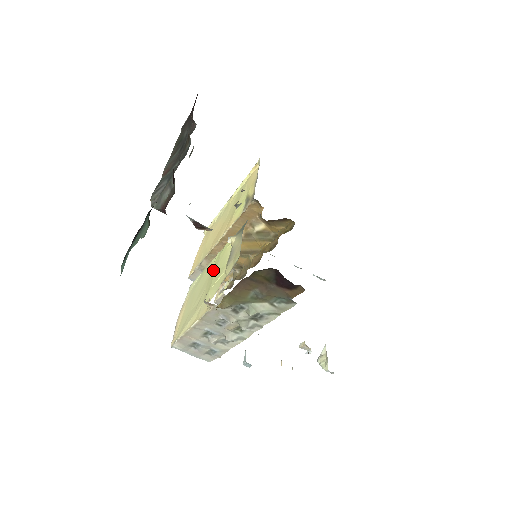
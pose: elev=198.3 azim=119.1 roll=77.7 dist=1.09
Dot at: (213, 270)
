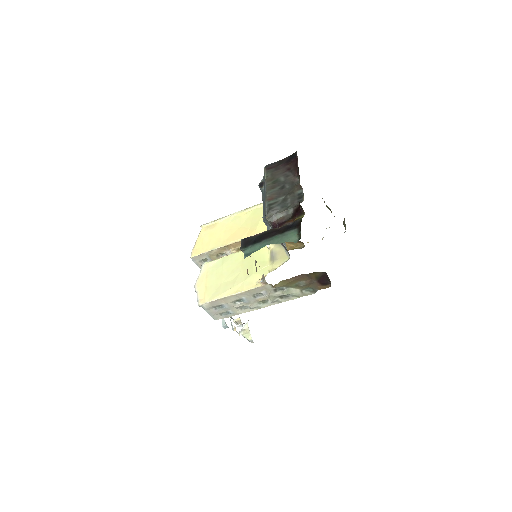
Dot at: (248, 260)
